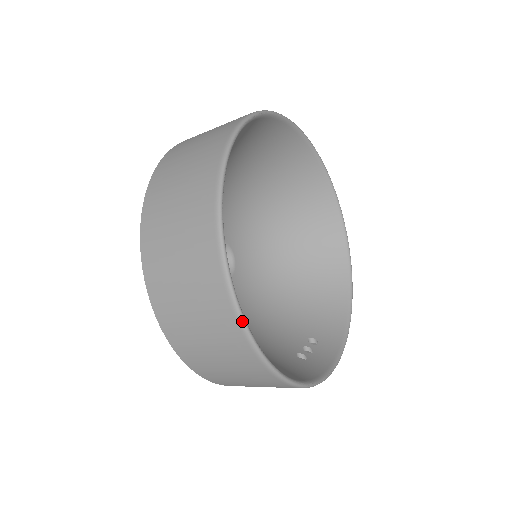
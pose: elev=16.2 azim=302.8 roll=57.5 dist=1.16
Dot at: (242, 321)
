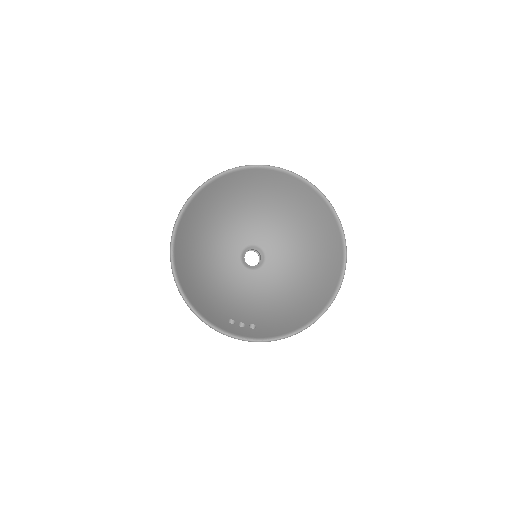
Dot at: (171, 242)
